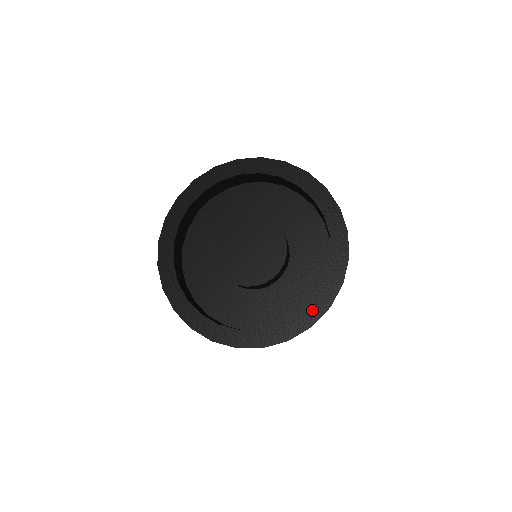
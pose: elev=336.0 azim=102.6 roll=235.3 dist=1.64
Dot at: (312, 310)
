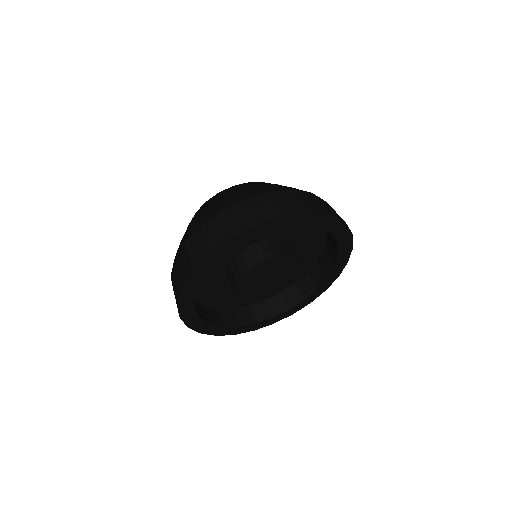
Dot at: (326, 284)
